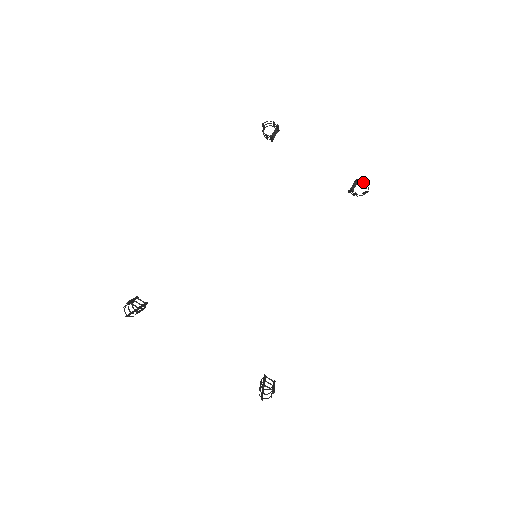
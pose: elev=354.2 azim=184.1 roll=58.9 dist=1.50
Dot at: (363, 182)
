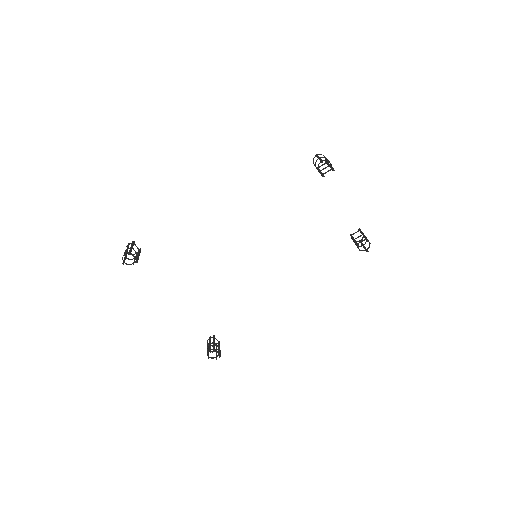
Dot at: occluded
